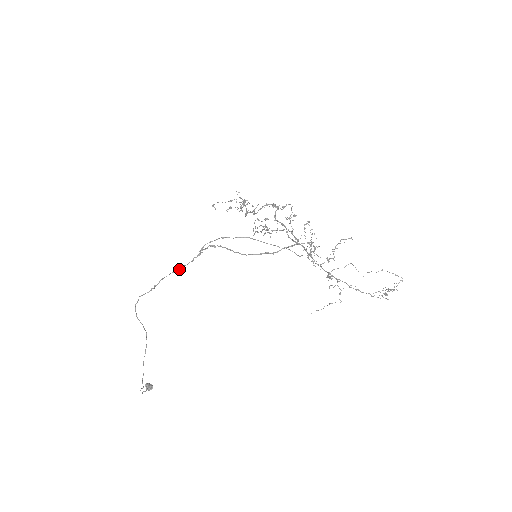
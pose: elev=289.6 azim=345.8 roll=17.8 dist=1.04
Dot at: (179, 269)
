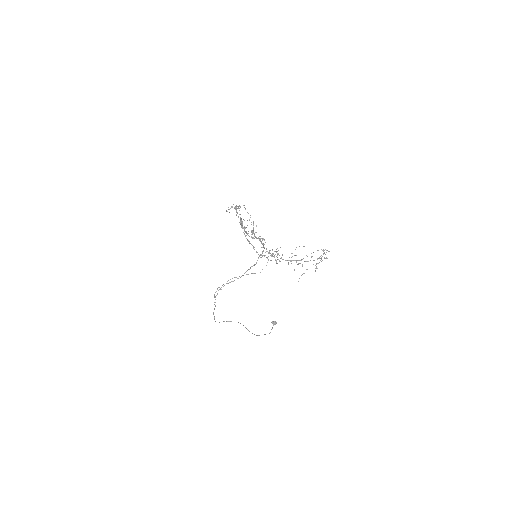
Dot at: occluded
